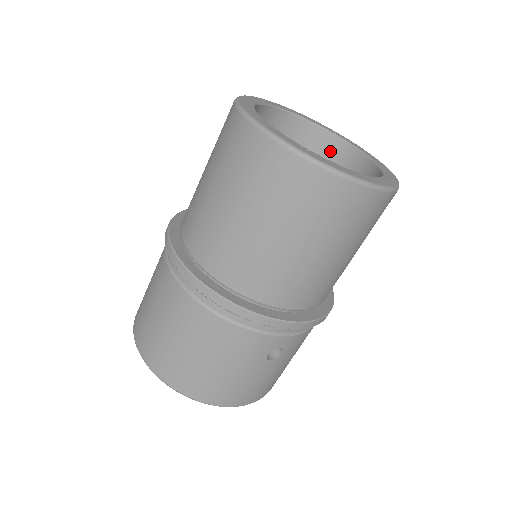
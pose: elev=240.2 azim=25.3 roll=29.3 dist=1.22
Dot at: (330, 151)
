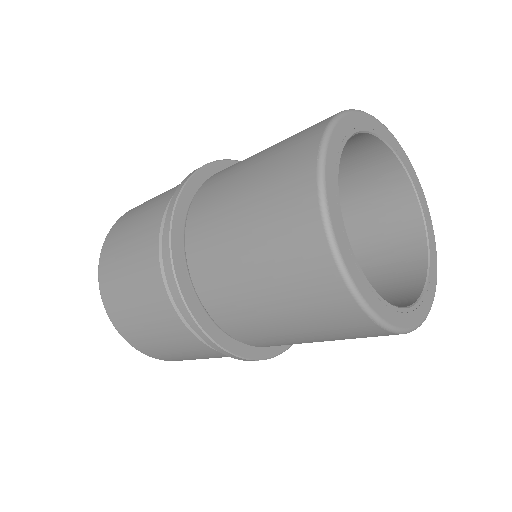
Dot at: (361, 147)
